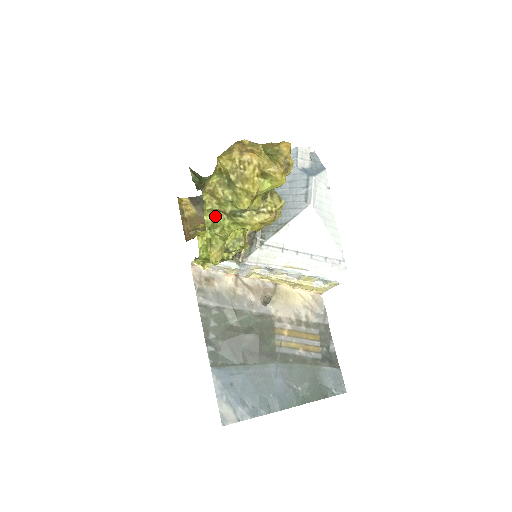
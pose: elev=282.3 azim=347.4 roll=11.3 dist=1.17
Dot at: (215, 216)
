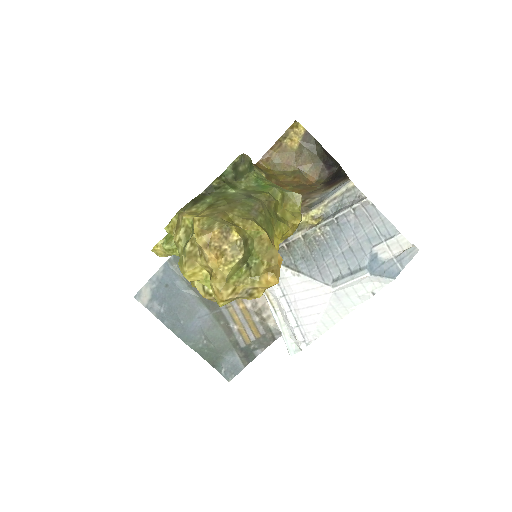
Dot at: occluded
